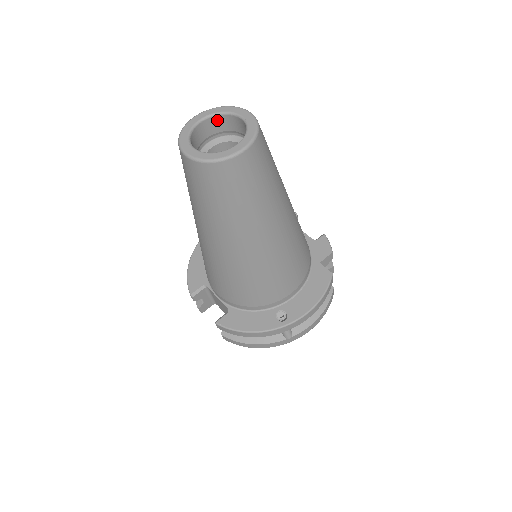
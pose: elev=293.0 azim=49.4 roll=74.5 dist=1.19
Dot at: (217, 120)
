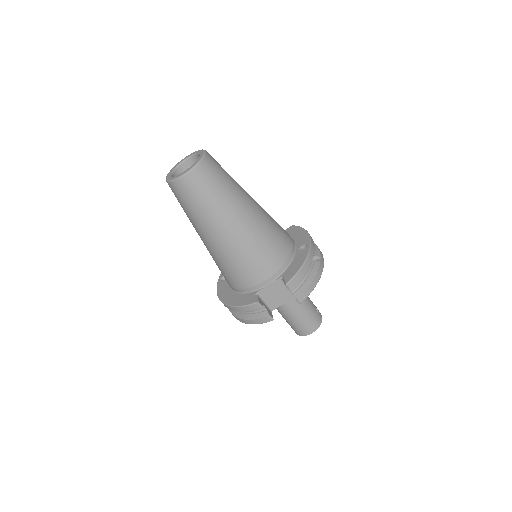
Dot at: (176, 174)
